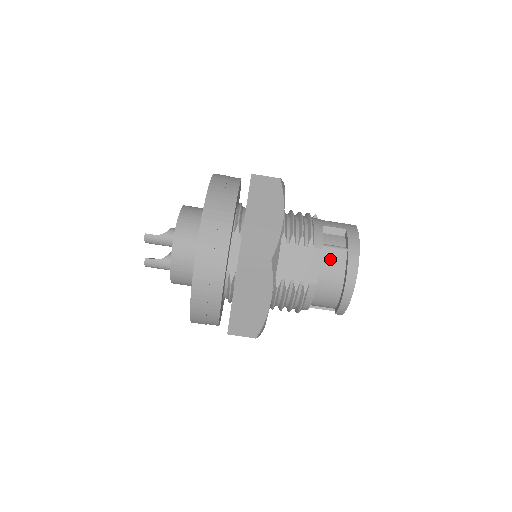
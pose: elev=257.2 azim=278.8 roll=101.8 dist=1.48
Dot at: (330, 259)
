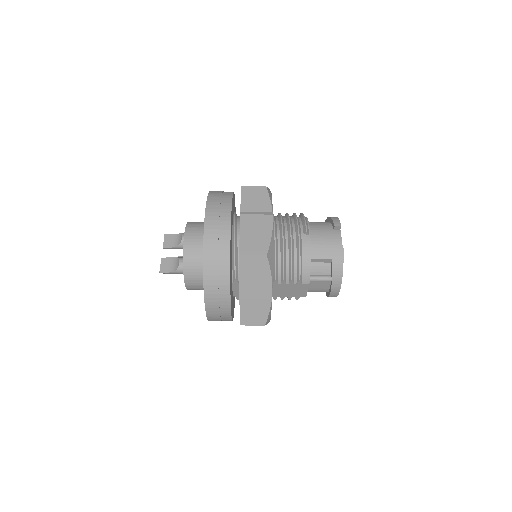
Dot at: (316, 285)
